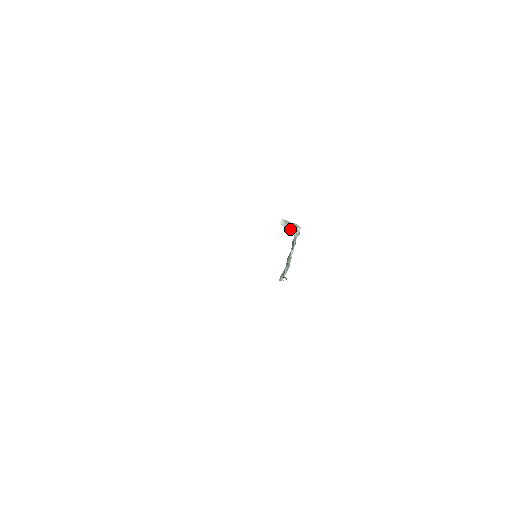
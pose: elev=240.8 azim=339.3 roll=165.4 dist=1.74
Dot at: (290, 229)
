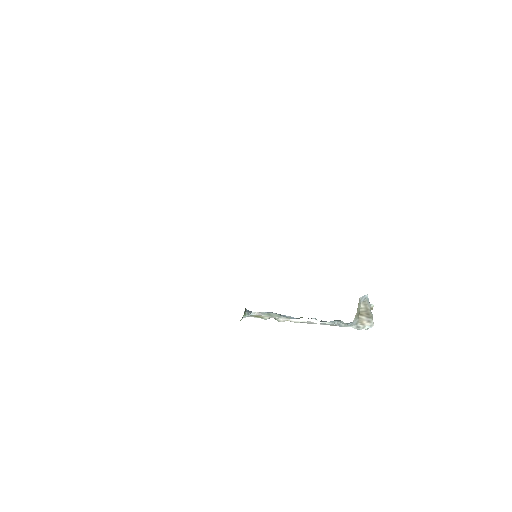
Dot at: (359, 312)
